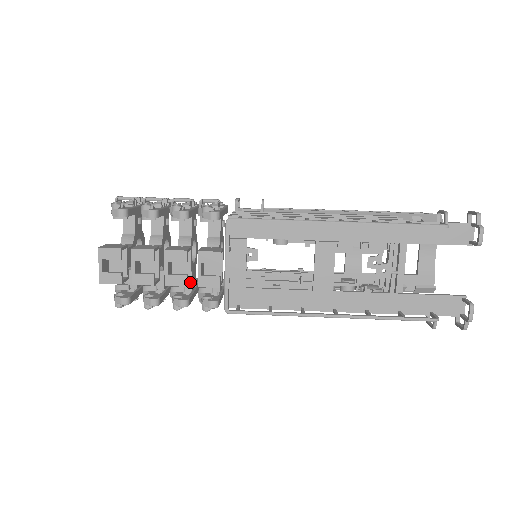
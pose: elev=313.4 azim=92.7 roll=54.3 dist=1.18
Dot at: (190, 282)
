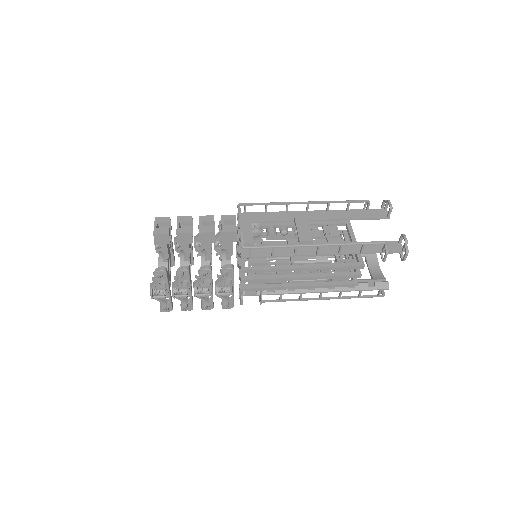
Dot at: occluded
